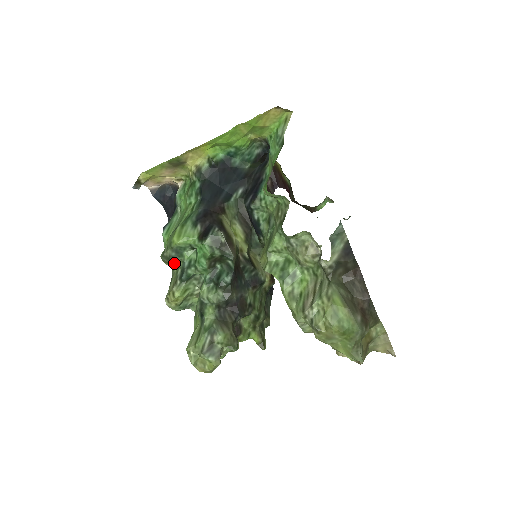
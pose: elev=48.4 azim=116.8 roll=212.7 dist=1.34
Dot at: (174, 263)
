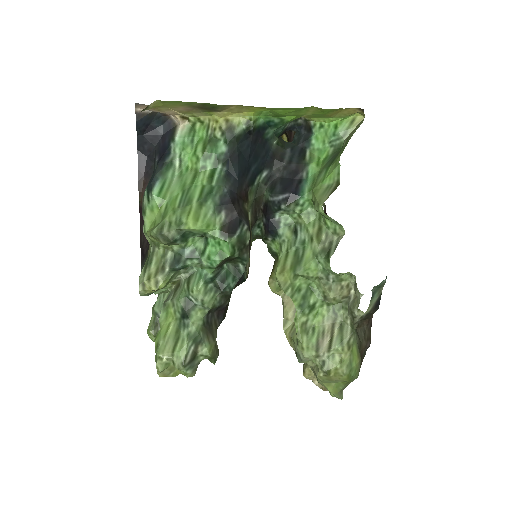
Dot at: (169, 244)
